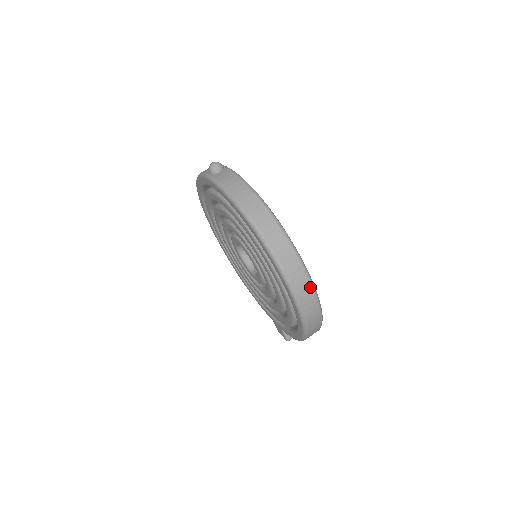
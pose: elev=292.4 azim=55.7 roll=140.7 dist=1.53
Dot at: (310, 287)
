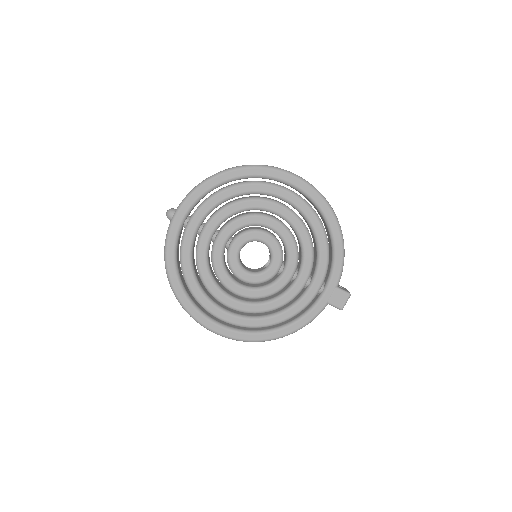
Dot at: occluded
